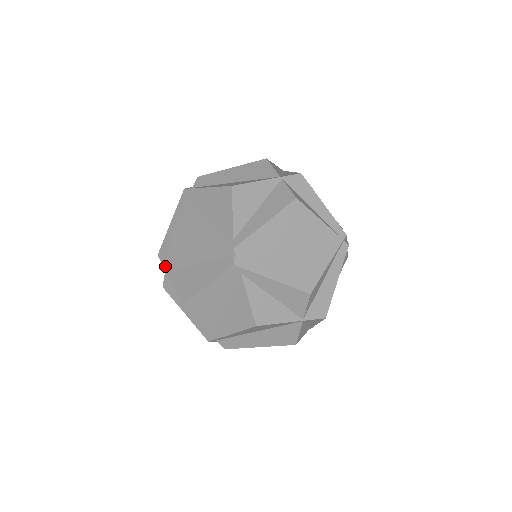
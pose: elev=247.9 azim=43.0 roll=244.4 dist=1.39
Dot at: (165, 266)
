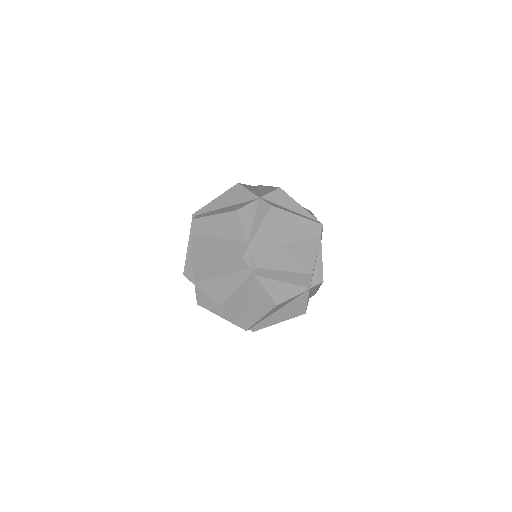
Dot at: occluded
